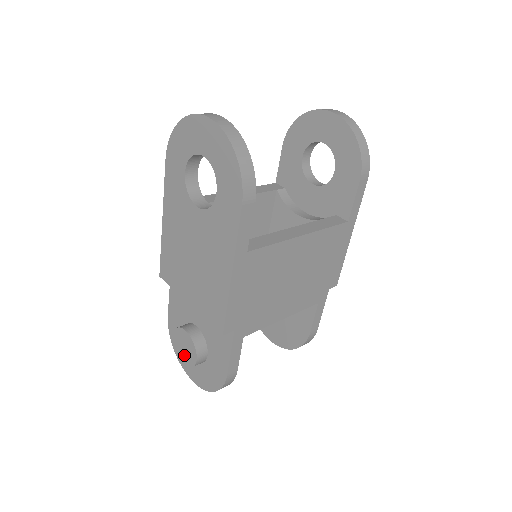
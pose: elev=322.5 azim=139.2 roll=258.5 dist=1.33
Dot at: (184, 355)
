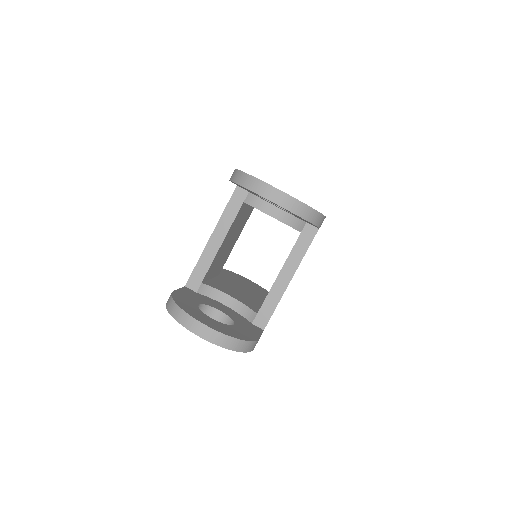
Dot at: occluded
